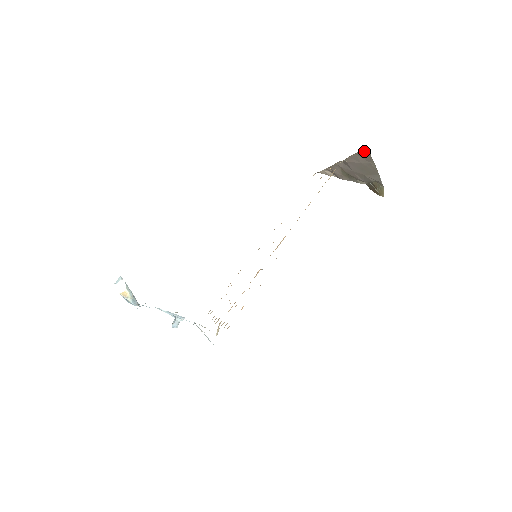
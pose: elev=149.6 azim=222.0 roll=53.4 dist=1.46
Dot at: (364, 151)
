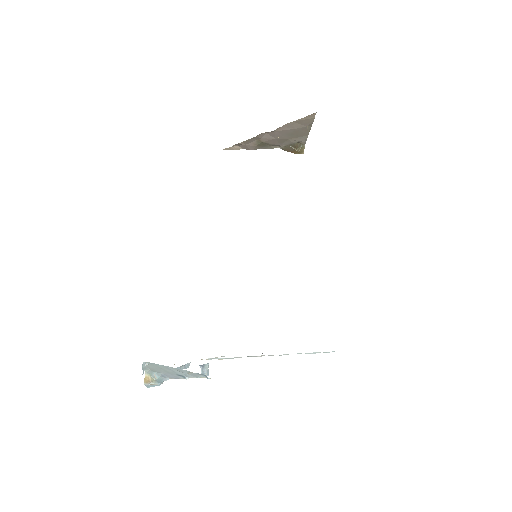
Dot at: (307, 117)
